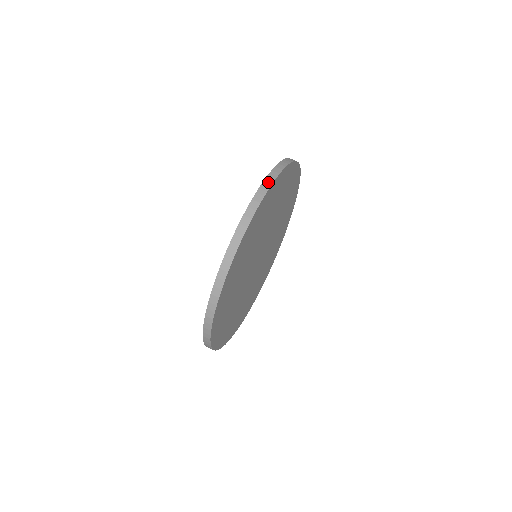
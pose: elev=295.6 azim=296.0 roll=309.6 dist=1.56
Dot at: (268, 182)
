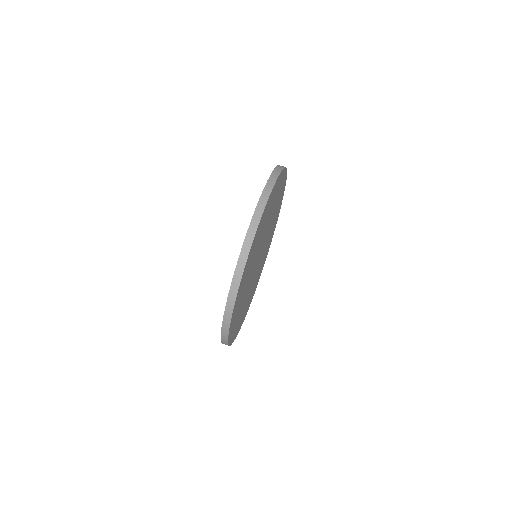
Dot at: (262, 204)
